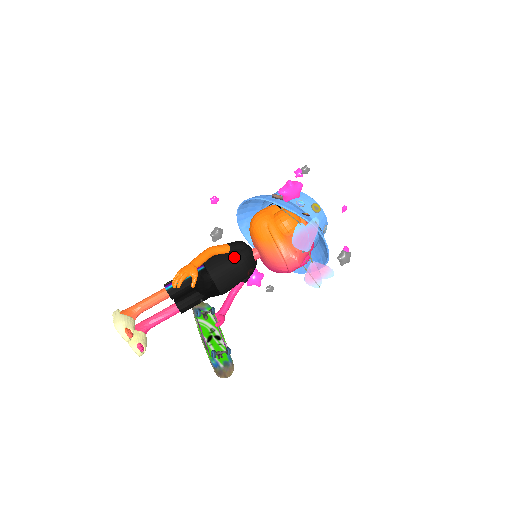
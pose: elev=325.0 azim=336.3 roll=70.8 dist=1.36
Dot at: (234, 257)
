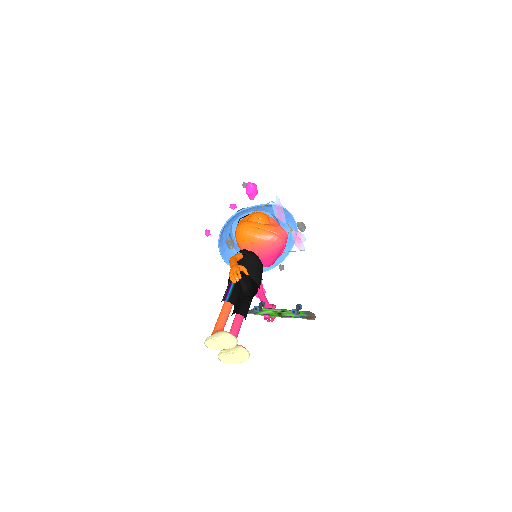
Dot at: (248, 258)
